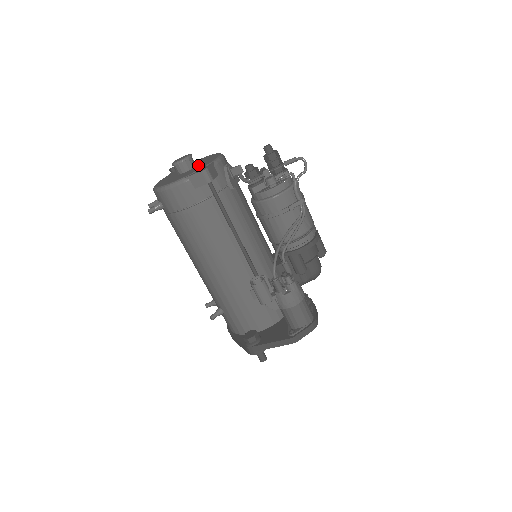
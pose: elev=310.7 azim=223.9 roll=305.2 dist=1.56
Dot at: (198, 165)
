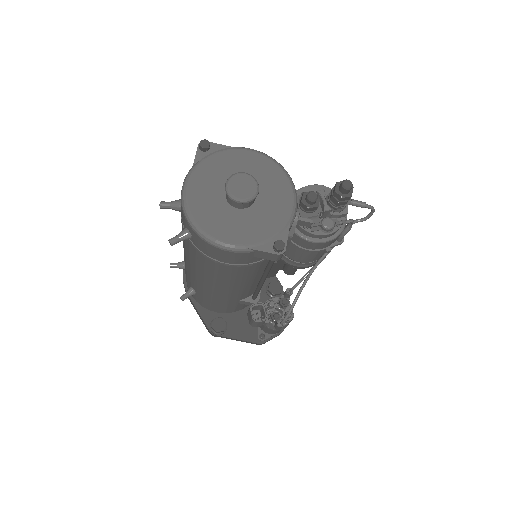
Dot at: (261, 203)
